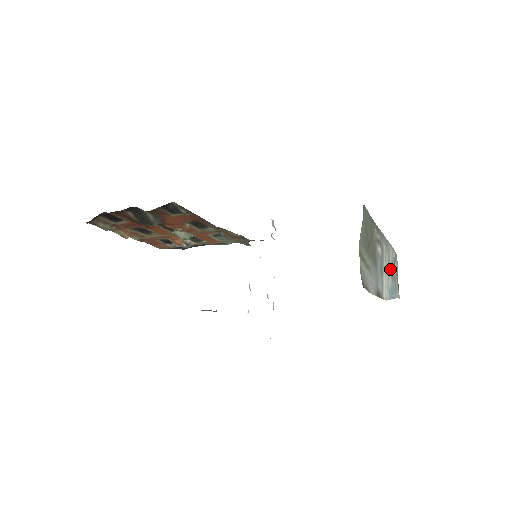
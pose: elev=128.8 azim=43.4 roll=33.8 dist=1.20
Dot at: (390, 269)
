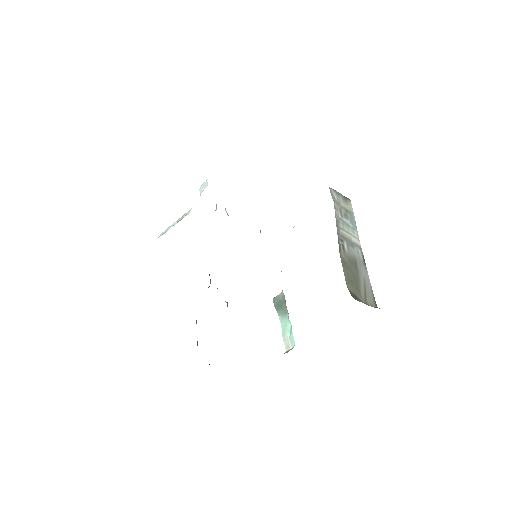
Dot at: (344, 219)
